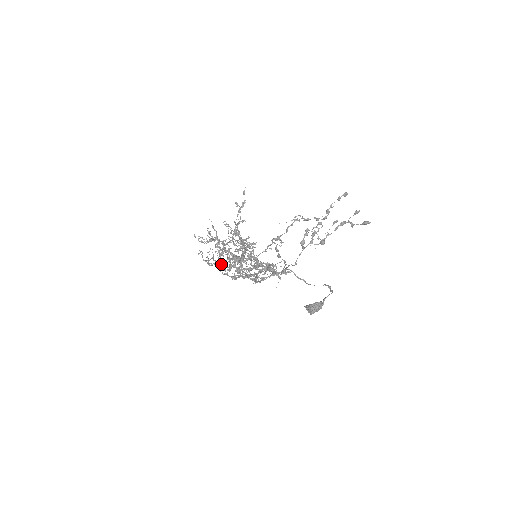
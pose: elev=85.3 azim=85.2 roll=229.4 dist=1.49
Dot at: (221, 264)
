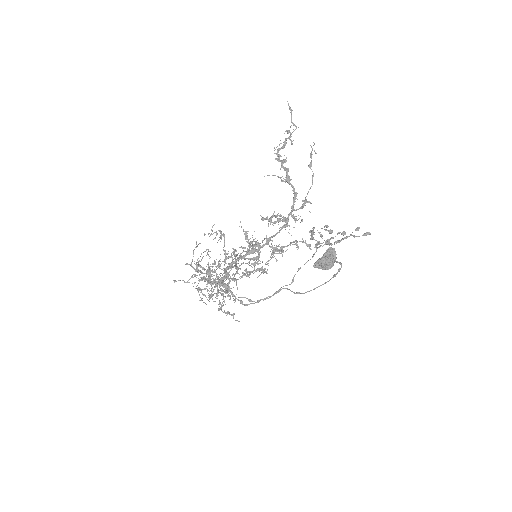
Dot at: (209, 273)
